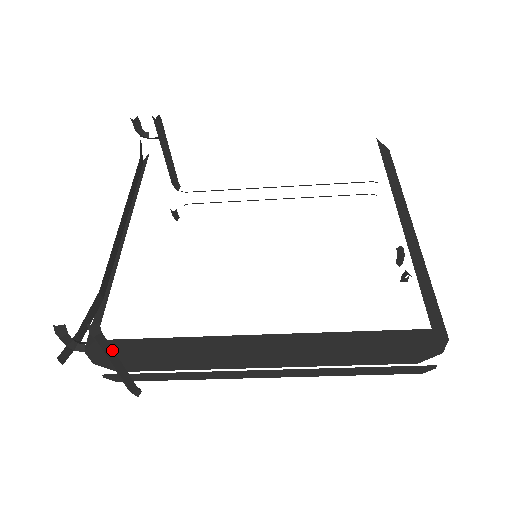
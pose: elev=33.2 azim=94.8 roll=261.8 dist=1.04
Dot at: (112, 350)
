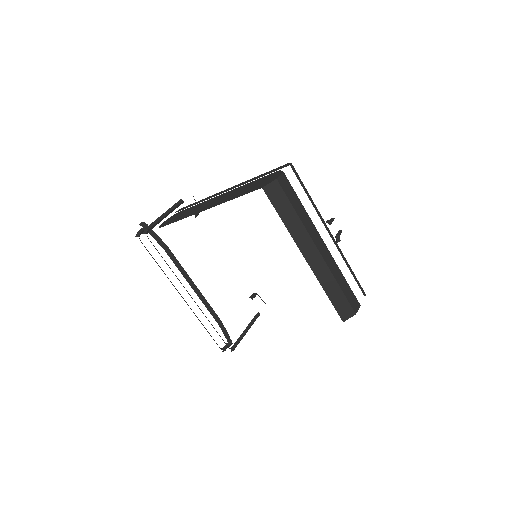
Dot at: (241, 339)
